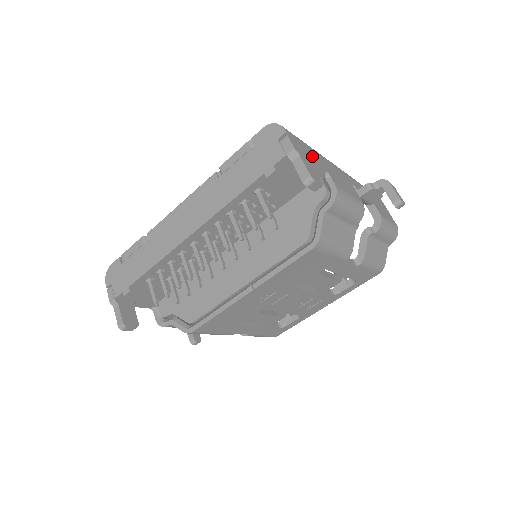
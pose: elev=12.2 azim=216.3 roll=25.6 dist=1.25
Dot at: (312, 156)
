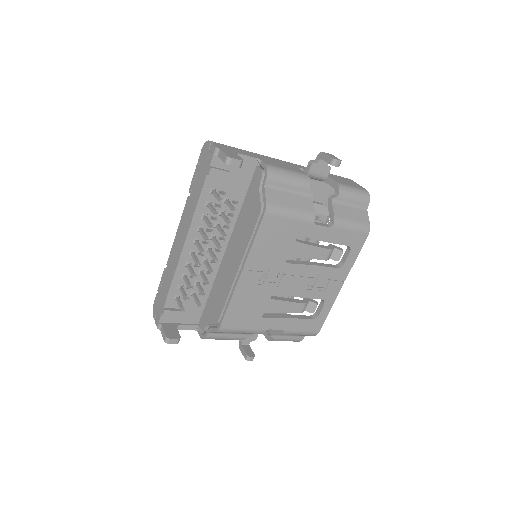
Dot at: (241, 152)
